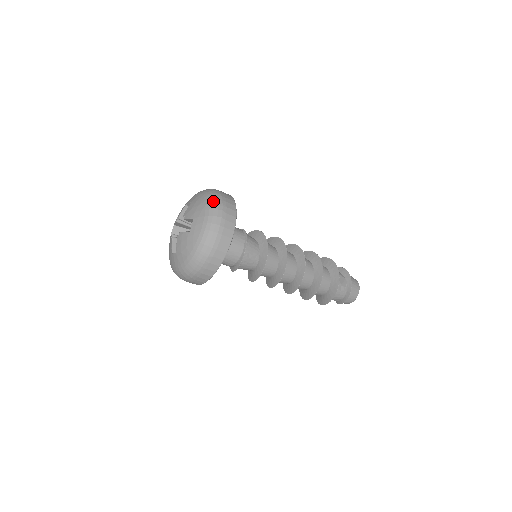
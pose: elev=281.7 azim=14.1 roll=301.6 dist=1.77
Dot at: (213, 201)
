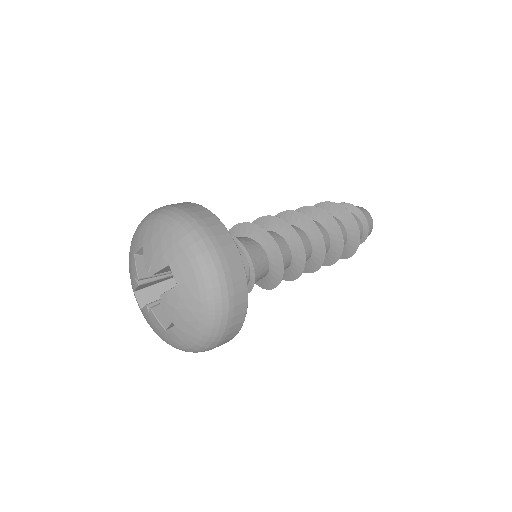
Dot at: (178, 223)
